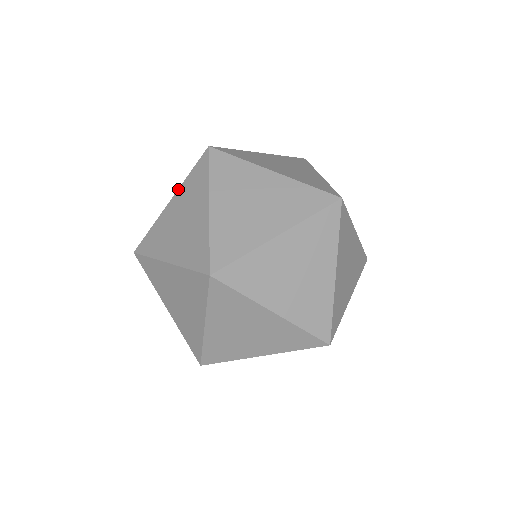
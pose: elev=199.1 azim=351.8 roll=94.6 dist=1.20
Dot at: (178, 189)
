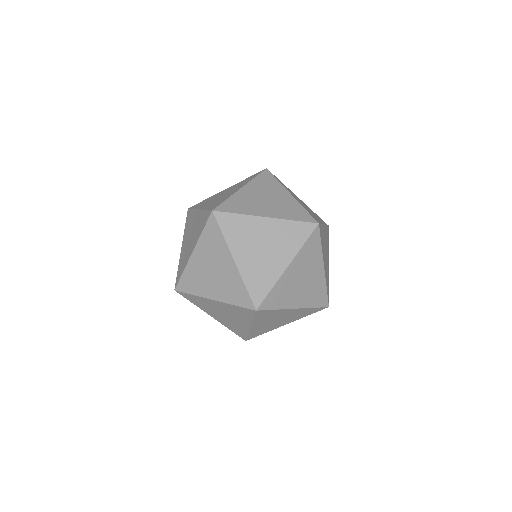
Dot at: (235, 184)
